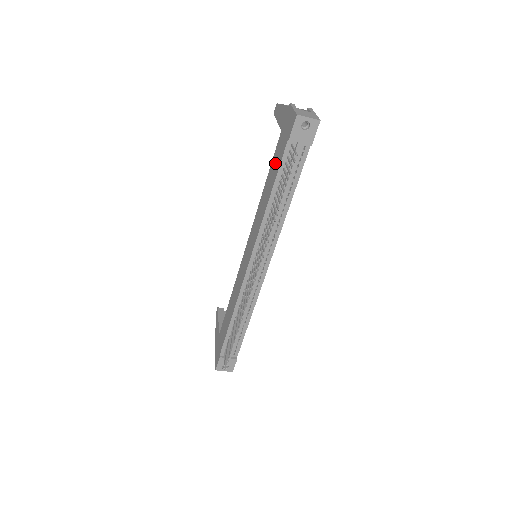
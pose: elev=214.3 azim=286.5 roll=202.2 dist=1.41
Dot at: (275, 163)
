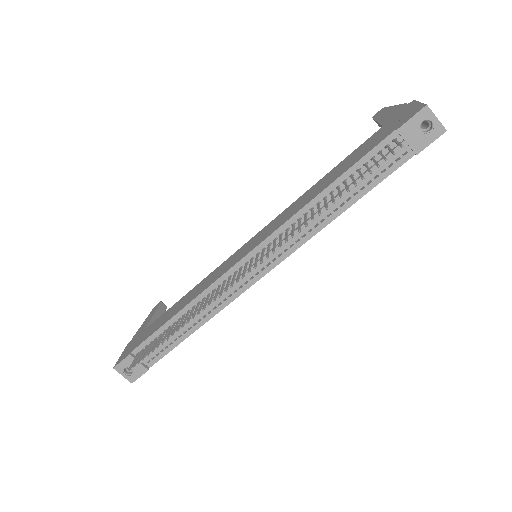
Dot at: (355, 155)
